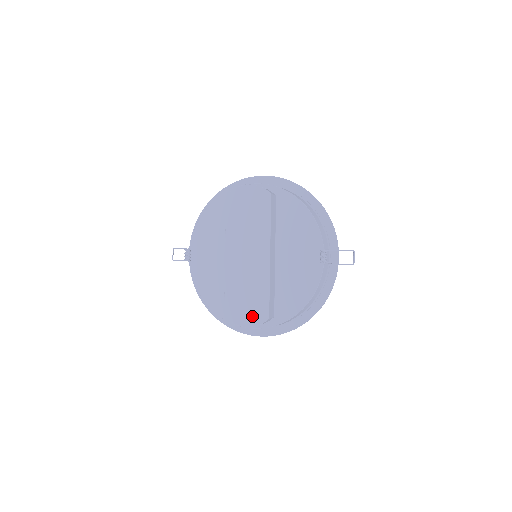
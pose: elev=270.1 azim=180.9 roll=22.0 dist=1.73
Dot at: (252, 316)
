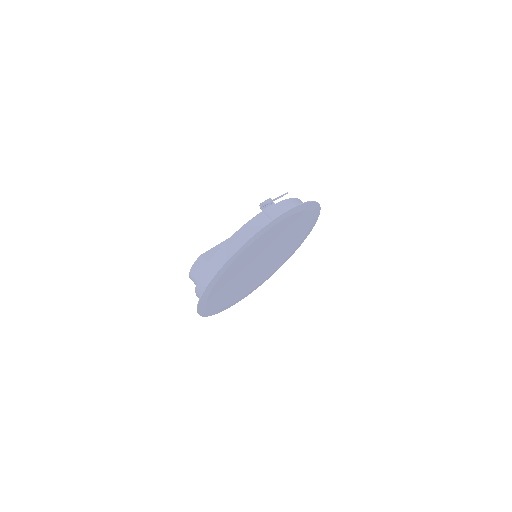
Dot at: occluded
